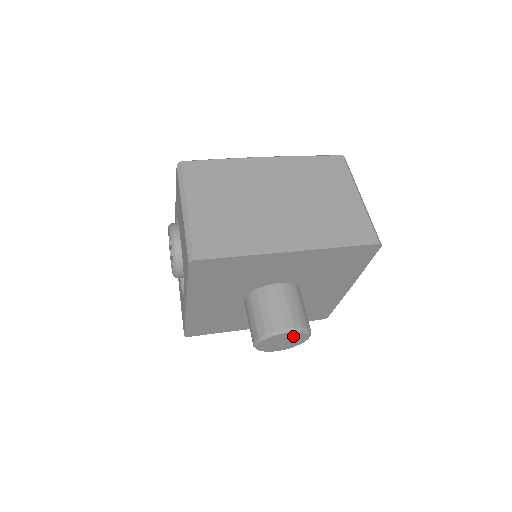
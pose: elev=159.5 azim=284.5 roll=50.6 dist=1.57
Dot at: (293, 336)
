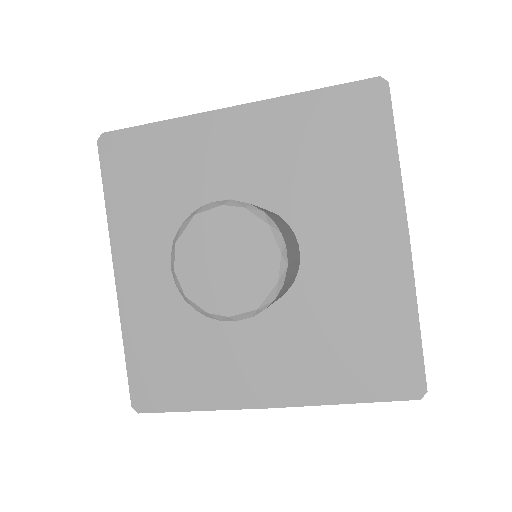
Dot at: (237, 231)
